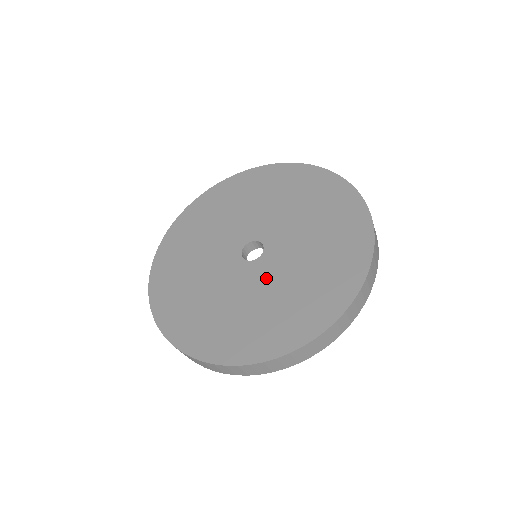
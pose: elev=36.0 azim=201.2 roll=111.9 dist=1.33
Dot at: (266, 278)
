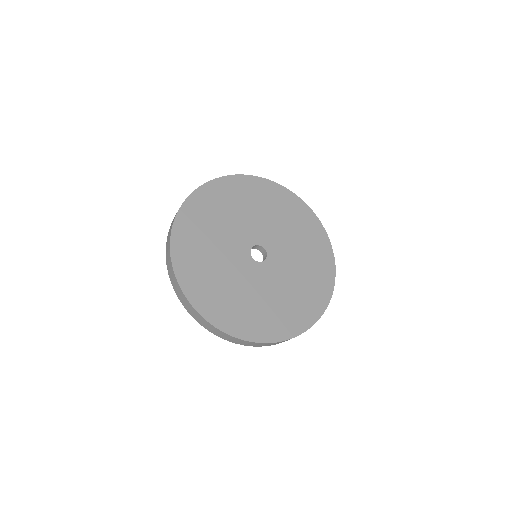
Dot at: (284, 265)
